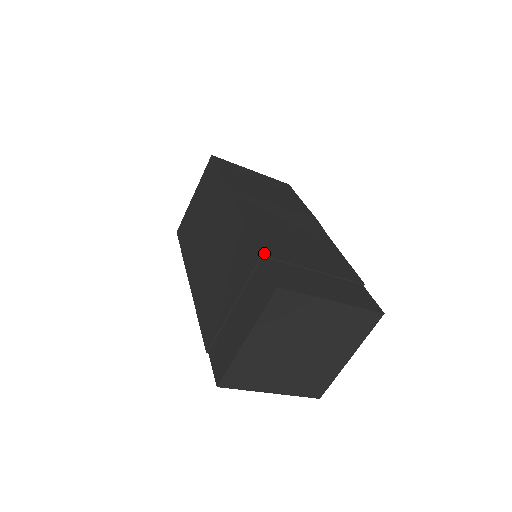
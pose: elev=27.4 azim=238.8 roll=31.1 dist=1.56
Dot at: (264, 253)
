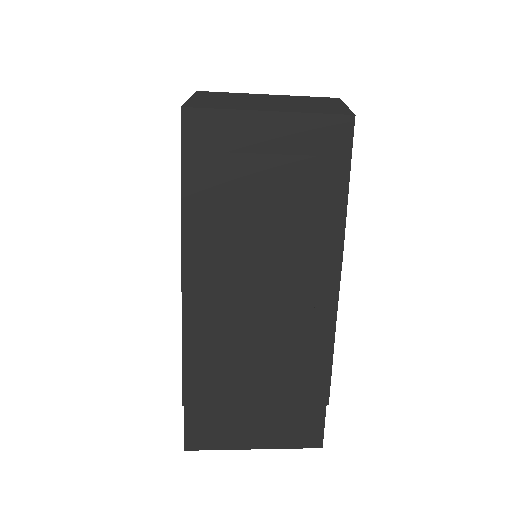
Dot at: (187, 401)
